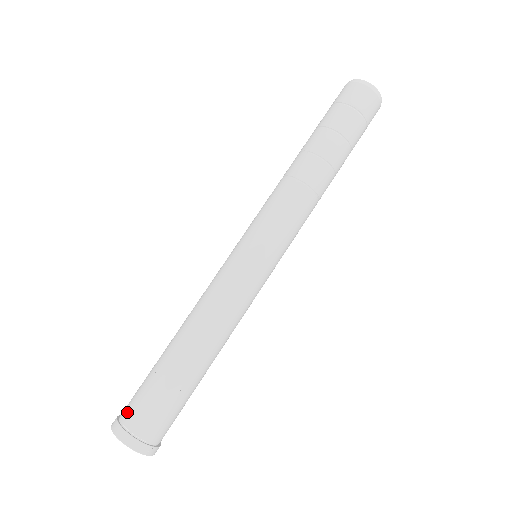
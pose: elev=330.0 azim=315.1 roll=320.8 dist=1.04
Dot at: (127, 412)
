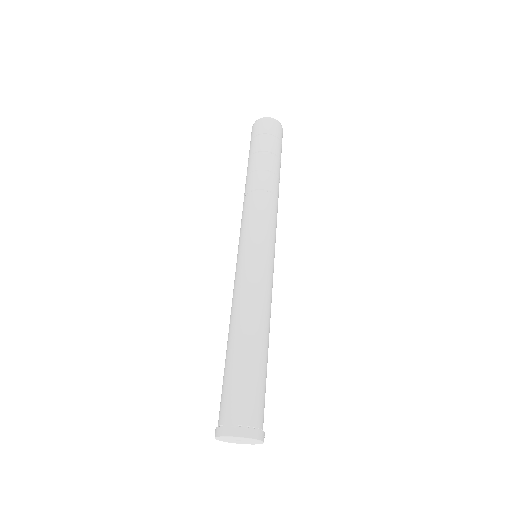
Dot at: (230, 414)
